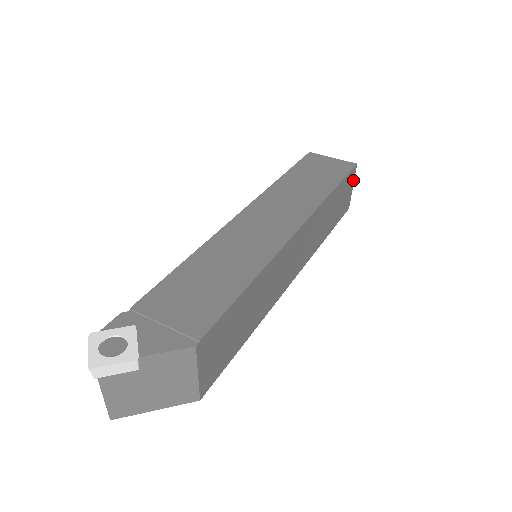
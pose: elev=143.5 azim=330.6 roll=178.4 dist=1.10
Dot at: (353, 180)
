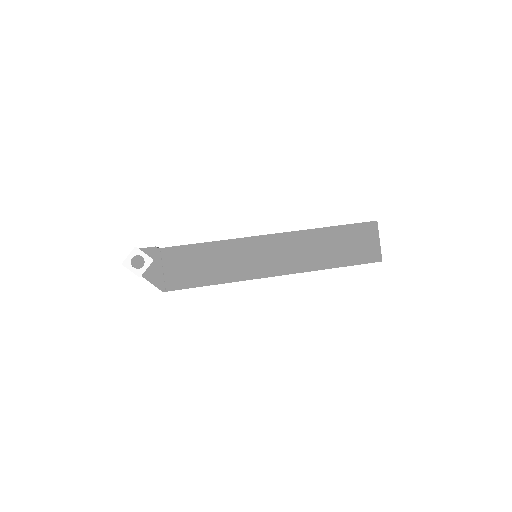
Dot at: occluded
